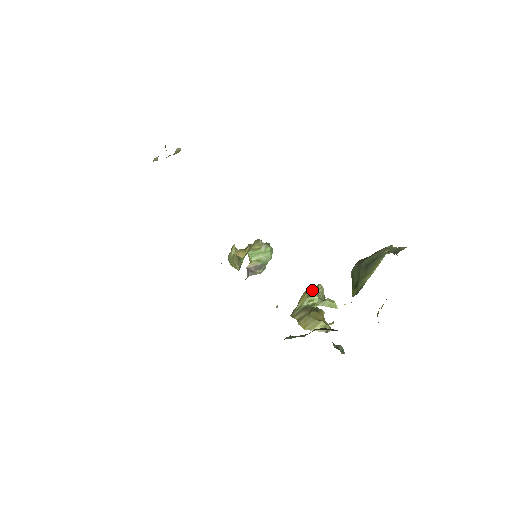
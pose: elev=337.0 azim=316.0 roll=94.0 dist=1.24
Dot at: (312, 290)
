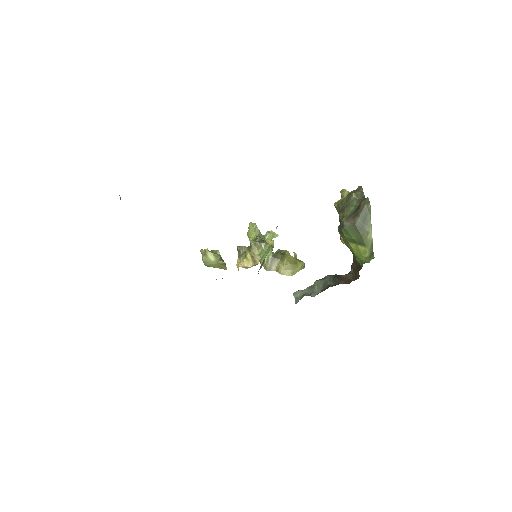
Dot at: (271, 240)
